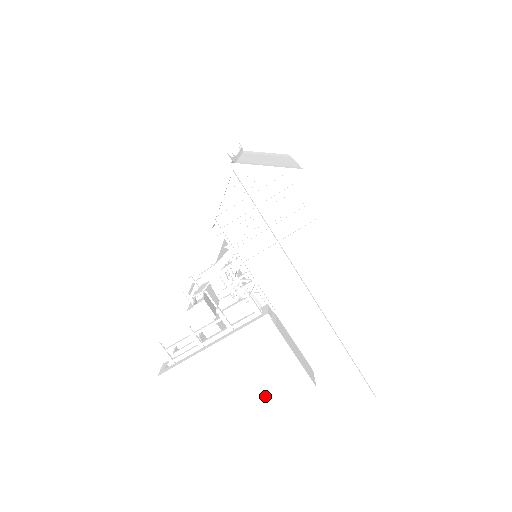
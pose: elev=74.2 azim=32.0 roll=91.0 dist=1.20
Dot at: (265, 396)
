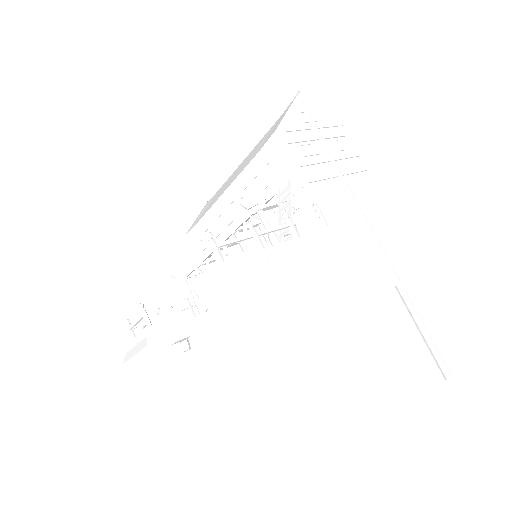
Dot at: (355, 326)
